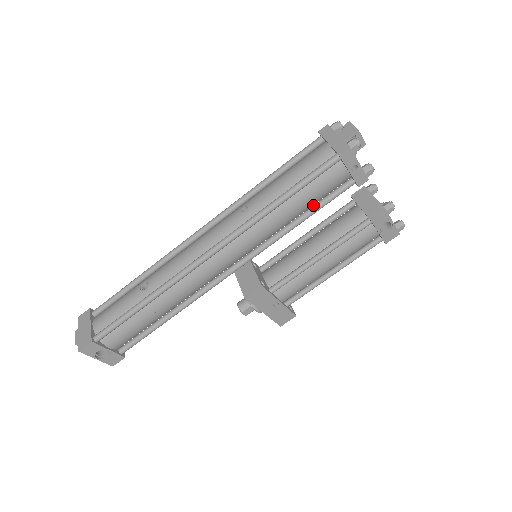
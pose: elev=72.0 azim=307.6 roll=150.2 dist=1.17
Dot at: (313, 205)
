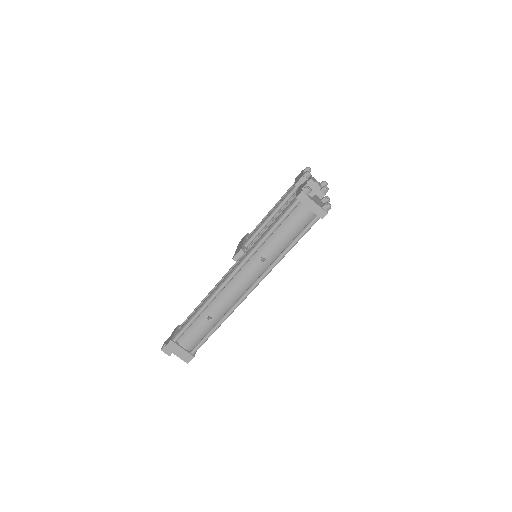
Dot at: occluded
